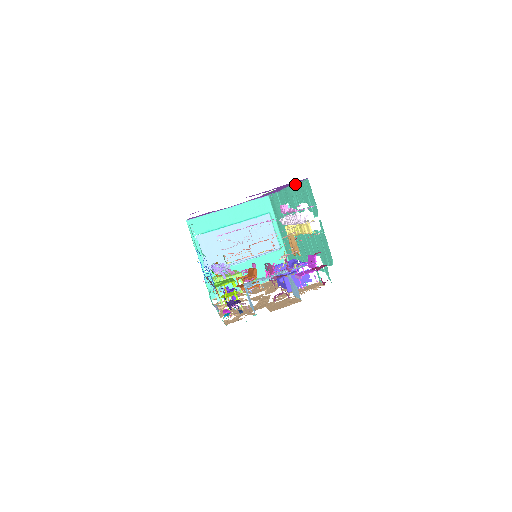
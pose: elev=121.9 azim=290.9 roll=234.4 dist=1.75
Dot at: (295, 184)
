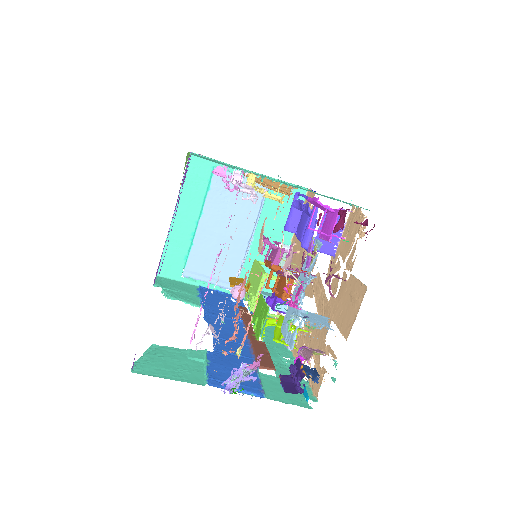
Dot at: occluded
